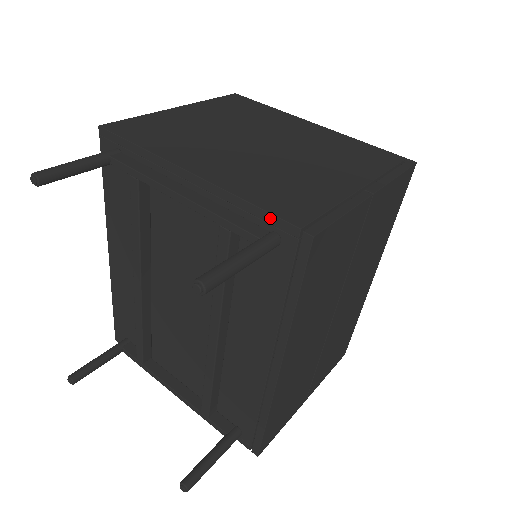
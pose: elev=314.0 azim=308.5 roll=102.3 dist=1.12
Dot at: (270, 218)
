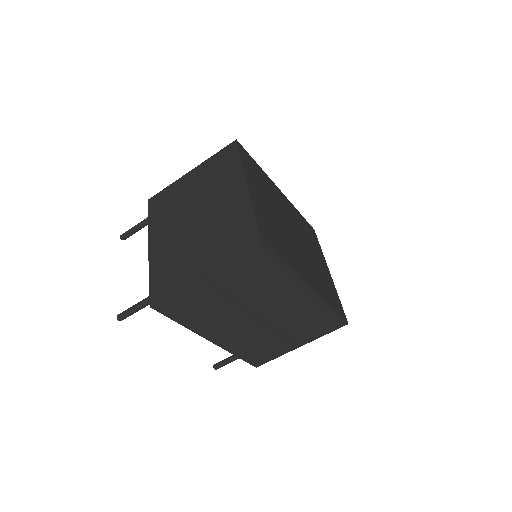
Dot at: (151, 288)
